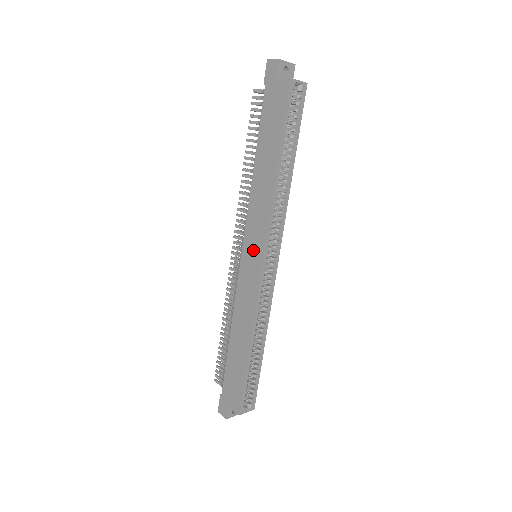
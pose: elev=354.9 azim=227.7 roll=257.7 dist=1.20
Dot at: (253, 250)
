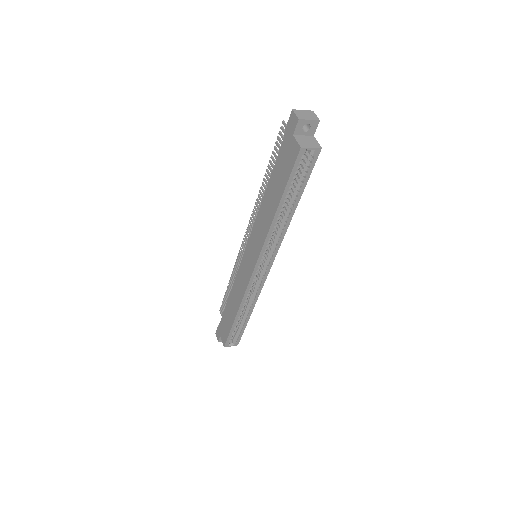
Dot at: (251, 256)
